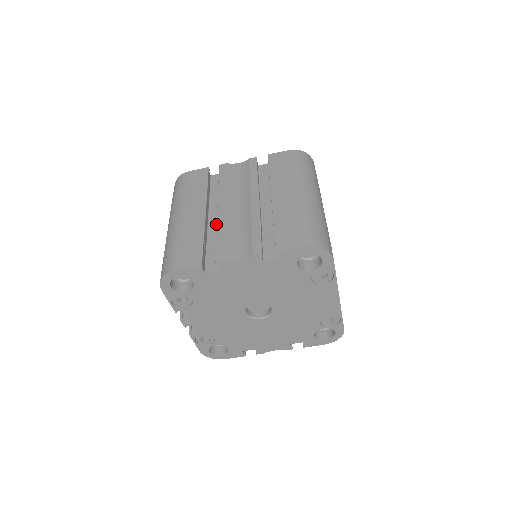
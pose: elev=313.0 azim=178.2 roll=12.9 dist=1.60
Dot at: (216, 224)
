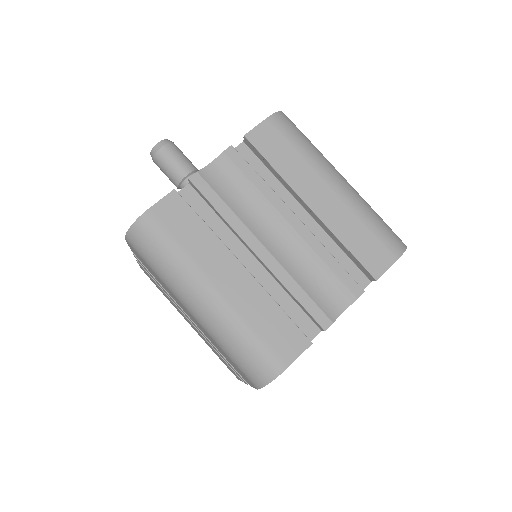
Dot at: (259, 272)
